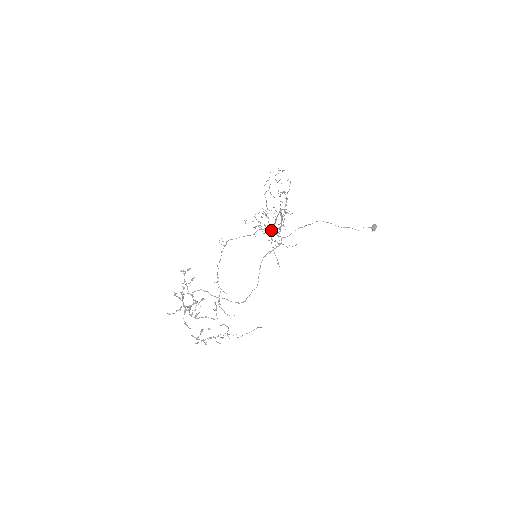
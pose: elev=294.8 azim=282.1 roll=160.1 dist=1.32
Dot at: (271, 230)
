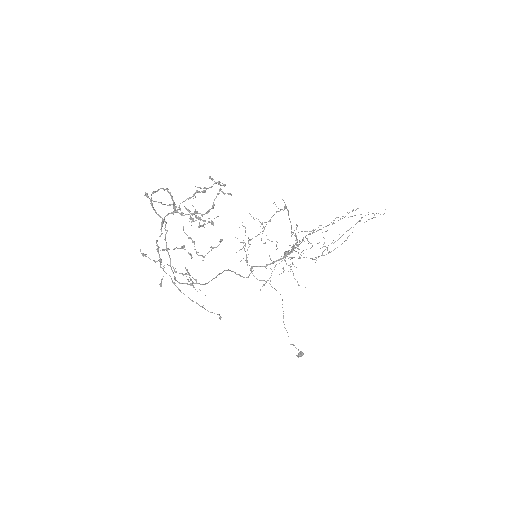
Dot at: (296, 251)
